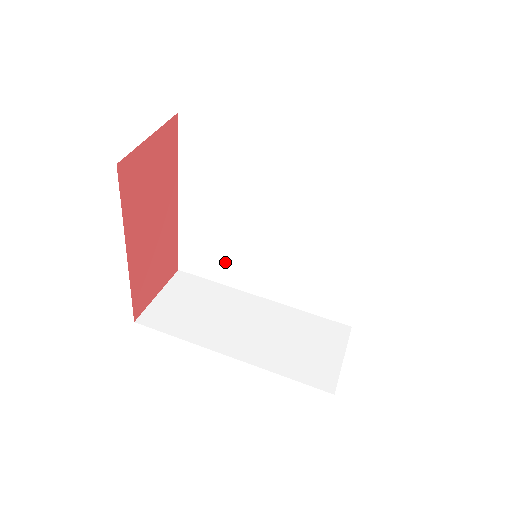
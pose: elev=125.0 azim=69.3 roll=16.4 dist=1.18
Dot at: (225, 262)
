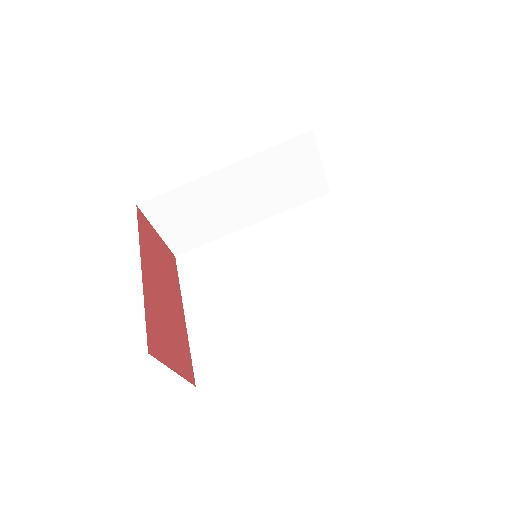
Dot at: occluded
